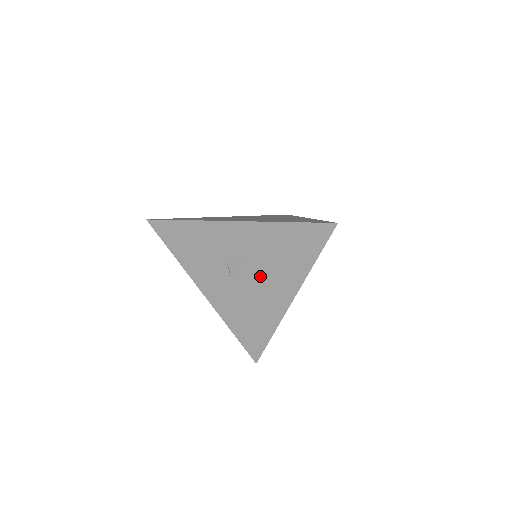
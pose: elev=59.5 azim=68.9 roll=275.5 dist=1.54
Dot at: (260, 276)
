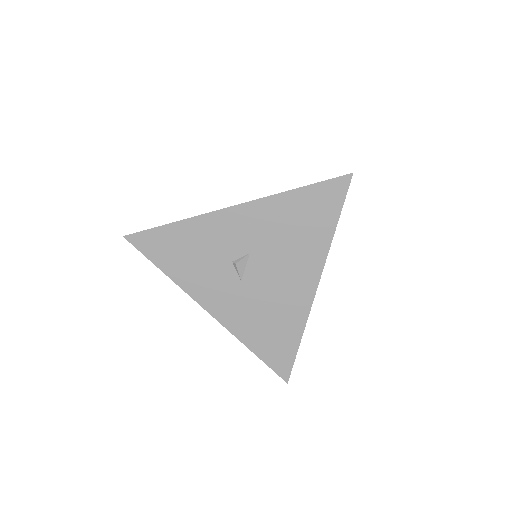
Dot at: (275, 265)
